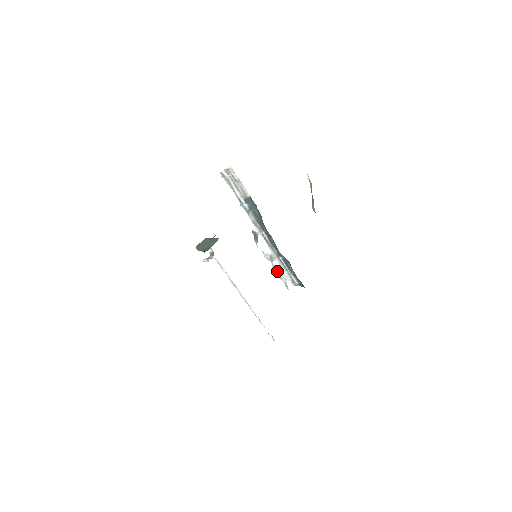
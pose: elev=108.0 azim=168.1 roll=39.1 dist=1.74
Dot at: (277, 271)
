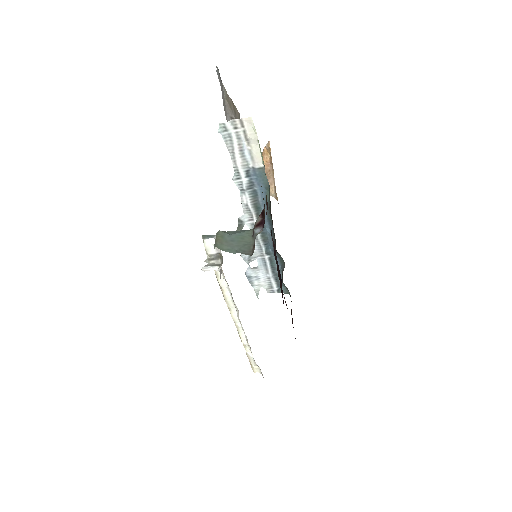
Dot at: (251, 275)
